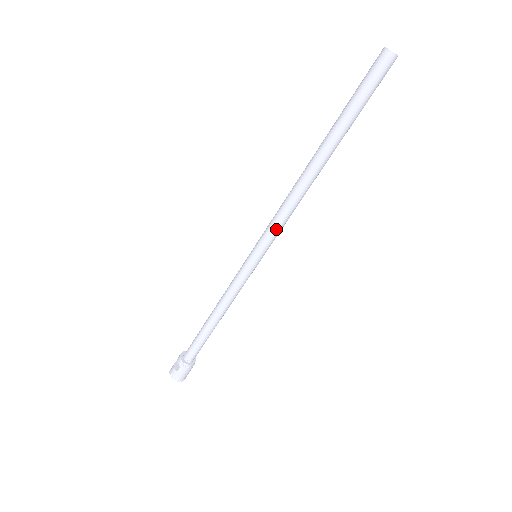
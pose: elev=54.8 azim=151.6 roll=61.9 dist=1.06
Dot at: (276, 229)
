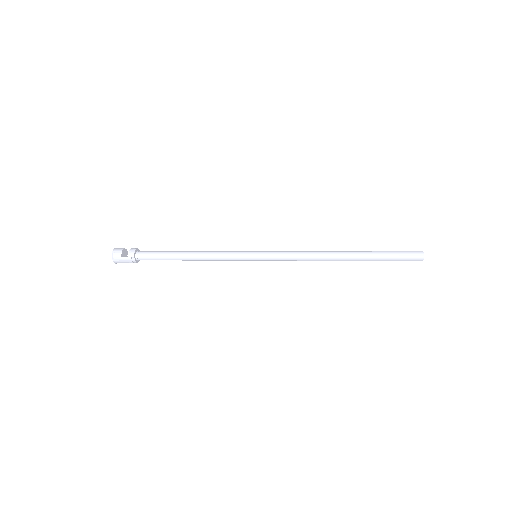
Dot at: (285, 259)
